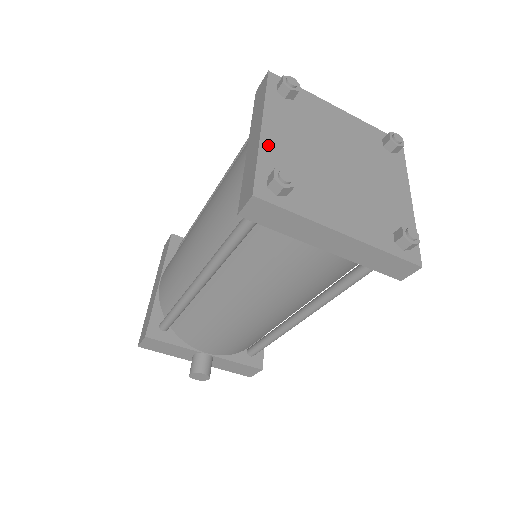
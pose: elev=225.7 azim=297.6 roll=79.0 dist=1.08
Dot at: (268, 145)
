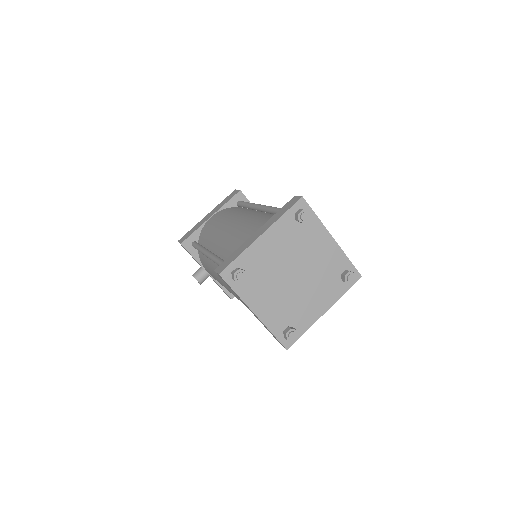
Dot at: (254, 249)
